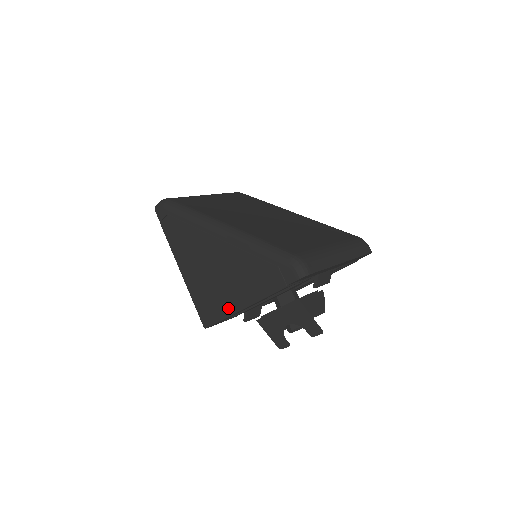
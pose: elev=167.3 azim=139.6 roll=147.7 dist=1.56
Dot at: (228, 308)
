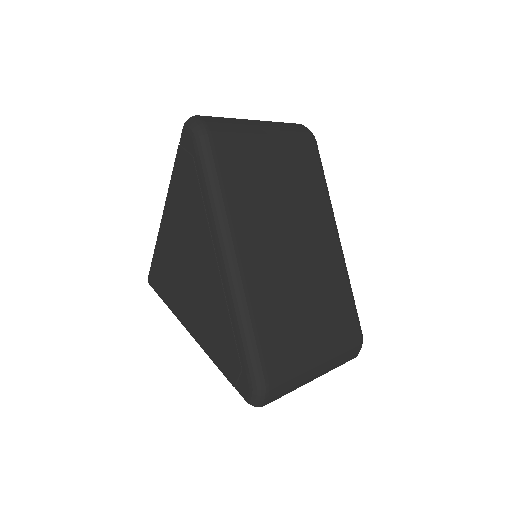
Dot at: (177, 309)
